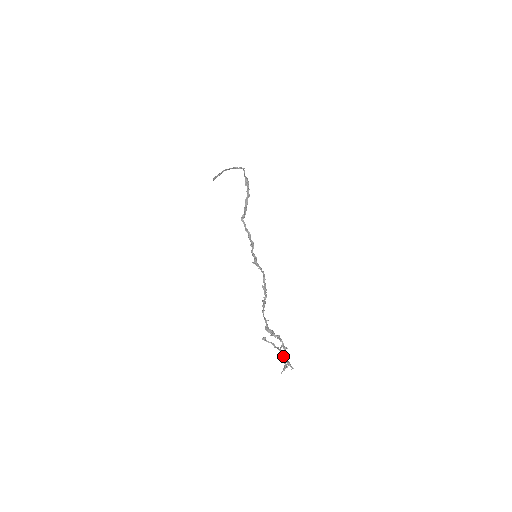
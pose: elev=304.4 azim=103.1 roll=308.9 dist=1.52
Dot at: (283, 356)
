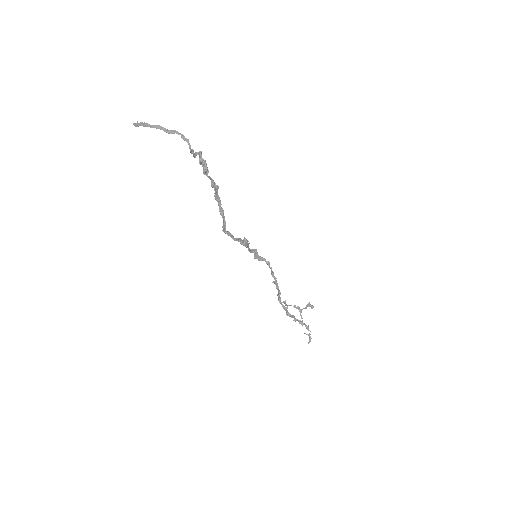
Dot at: (304, 308)
